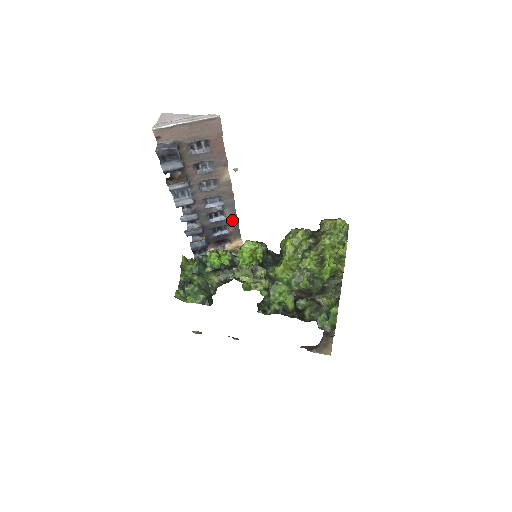
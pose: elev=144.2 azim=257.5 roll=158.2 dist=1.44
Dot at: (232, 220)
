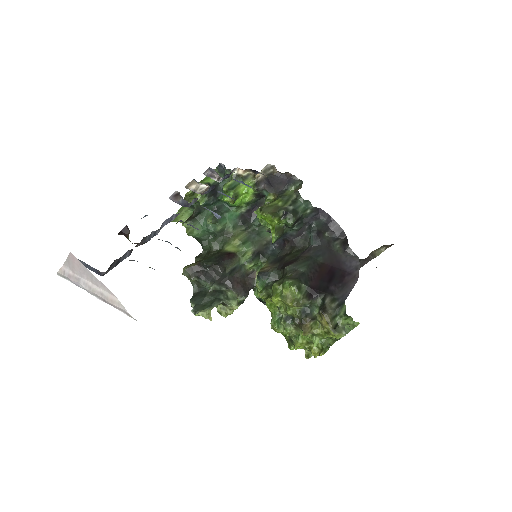
Dot at: occluded
